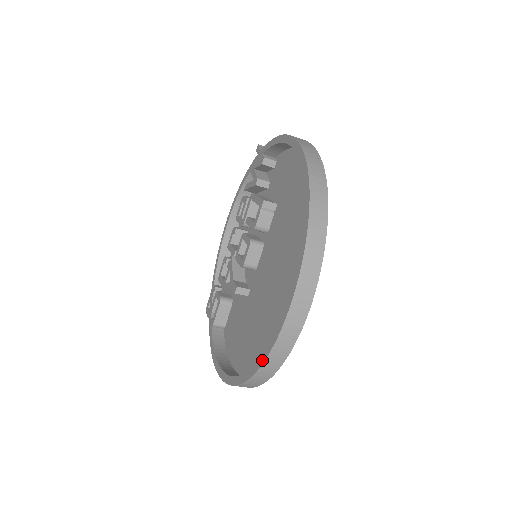
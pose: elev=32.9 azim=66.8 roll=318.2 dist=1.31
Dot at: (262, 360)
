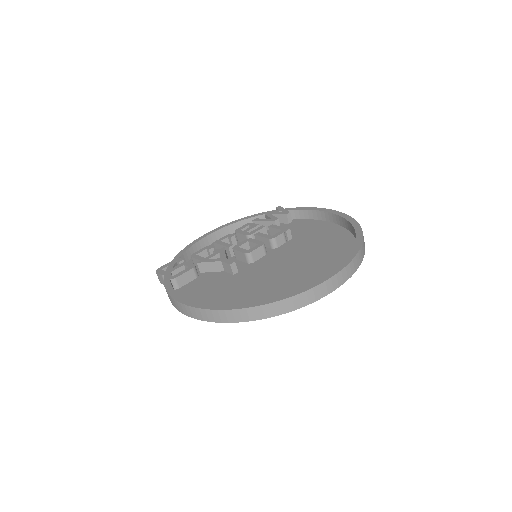
Dot at: (288, 296)
